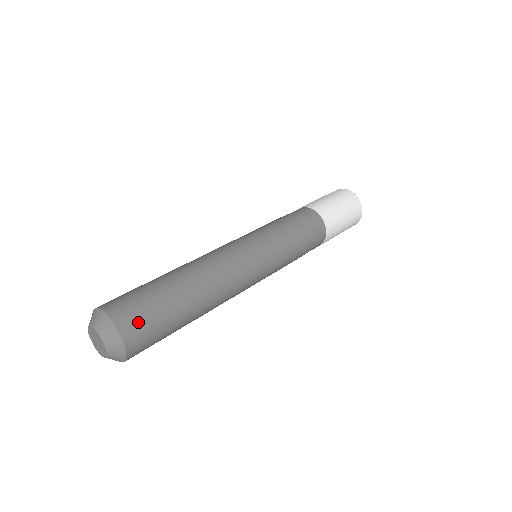
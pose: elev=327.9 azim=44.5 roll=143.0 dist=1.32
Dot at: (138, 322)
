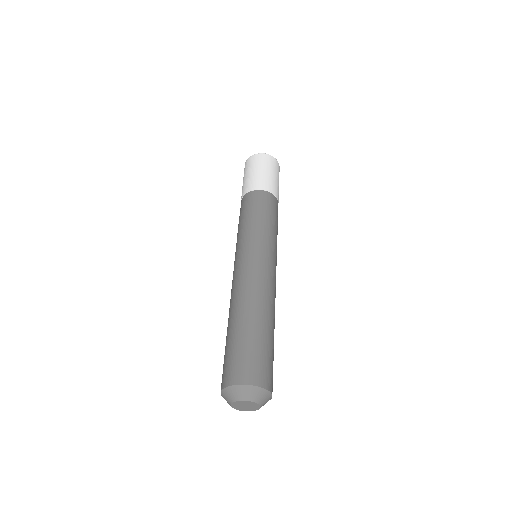
Dot at: (263, 370)
